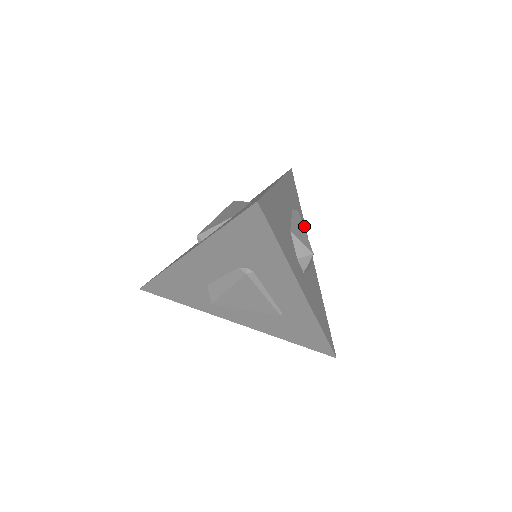
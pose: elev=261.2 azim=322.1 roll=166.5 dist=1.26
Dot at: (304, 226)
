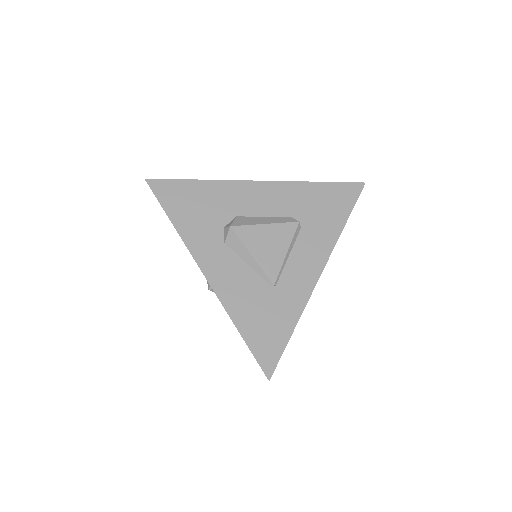
Dot at: occluded
